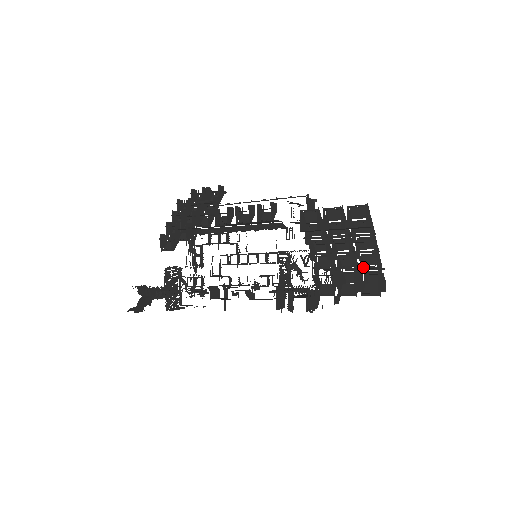
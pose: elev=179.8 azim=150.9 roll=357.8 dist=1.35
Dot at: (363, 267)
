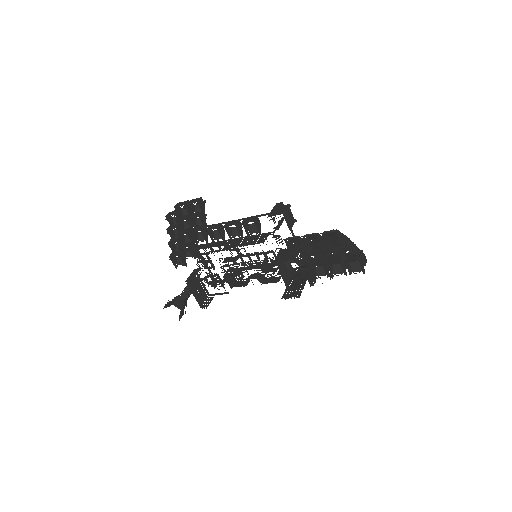
Dot at: (345, 254)
